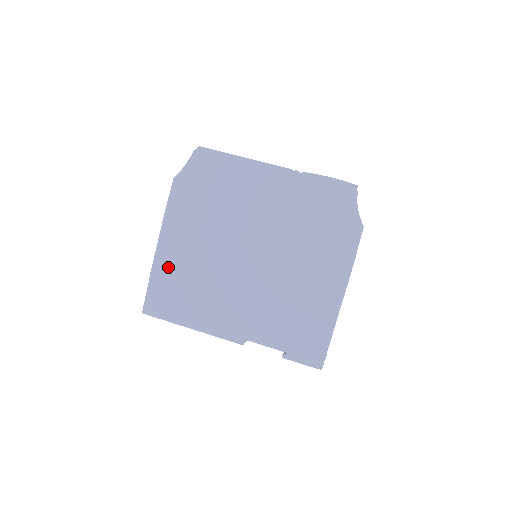
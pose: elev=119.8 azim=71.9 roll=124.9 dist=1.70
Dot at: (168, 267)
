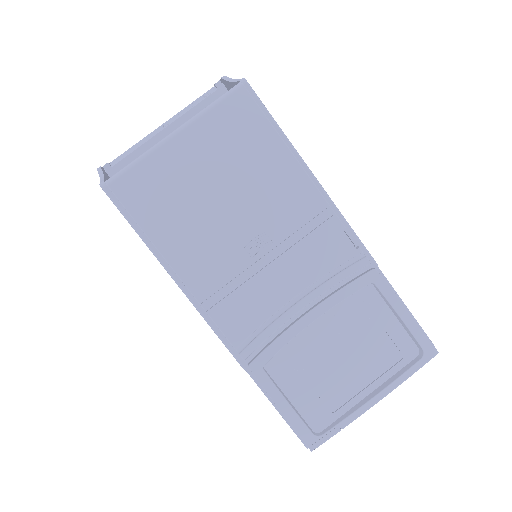
Dot at: occluded
